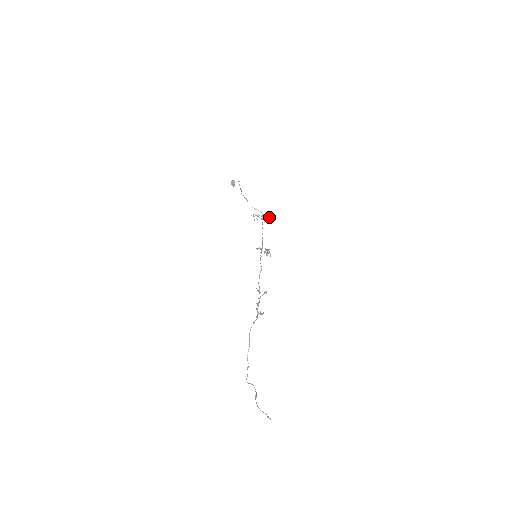
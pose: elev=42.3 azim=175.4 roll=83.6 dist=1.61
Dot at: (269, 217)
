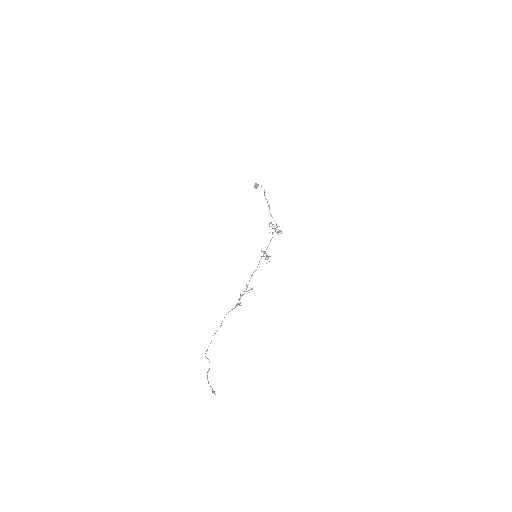
Dot at: occluded
